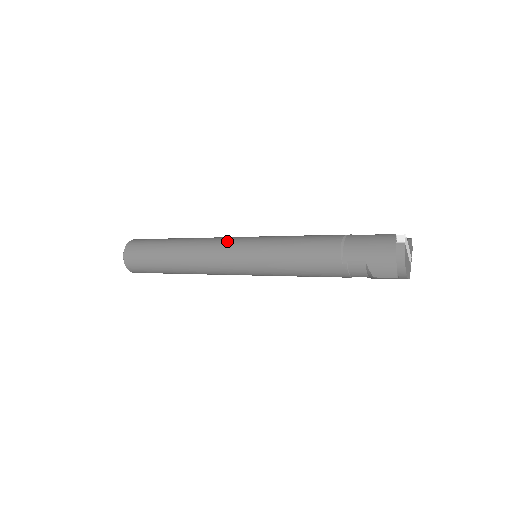
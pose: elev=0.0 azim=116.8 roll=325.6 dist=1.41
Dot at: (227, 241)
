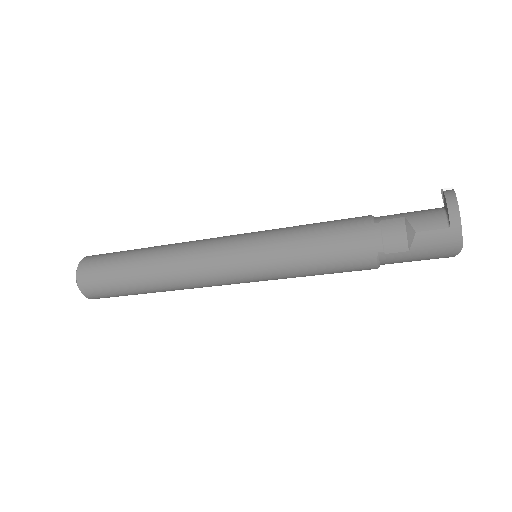
Dot at: occluded
